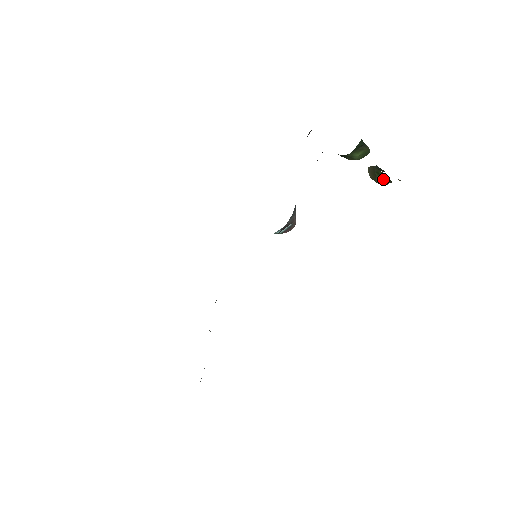
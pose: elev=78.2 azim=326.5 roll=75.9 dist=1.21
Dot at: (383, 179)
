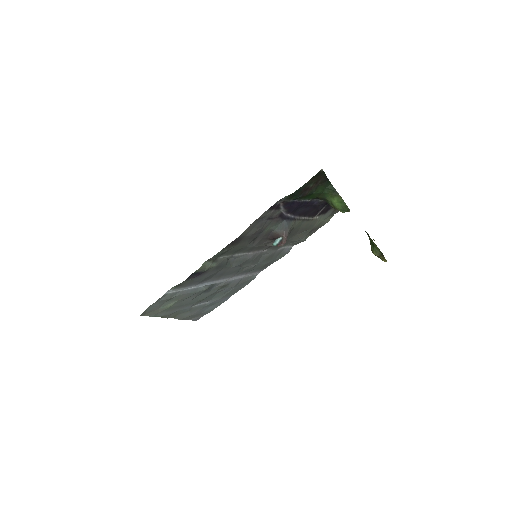
Dot at: (375, 249)
